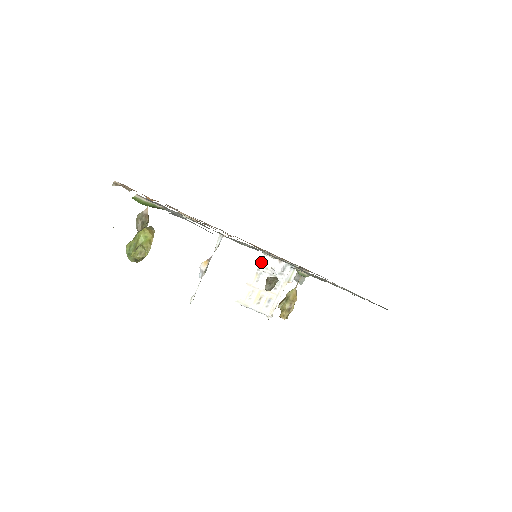
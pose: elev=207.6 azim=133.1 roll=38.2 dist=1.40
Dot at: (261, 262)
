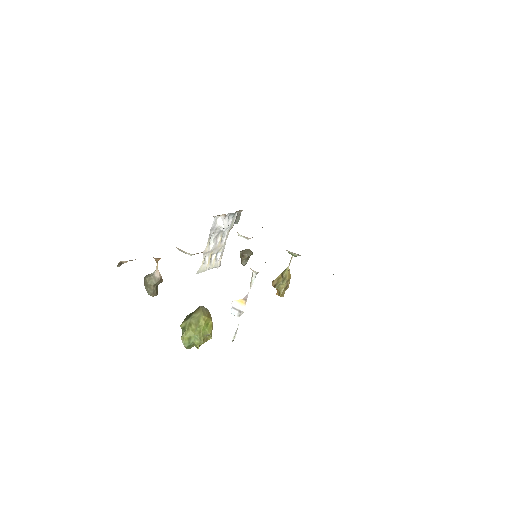
Dot at: (212, 226)
